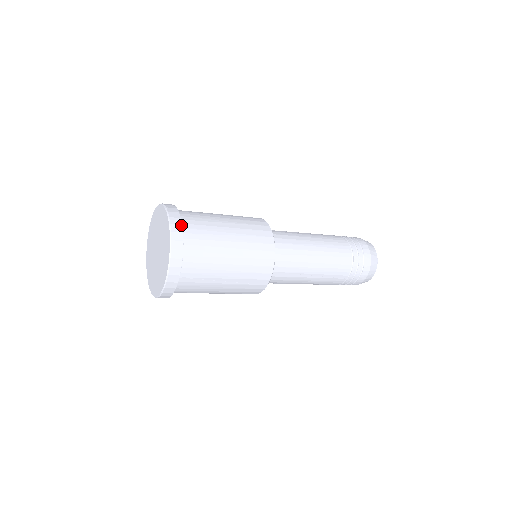
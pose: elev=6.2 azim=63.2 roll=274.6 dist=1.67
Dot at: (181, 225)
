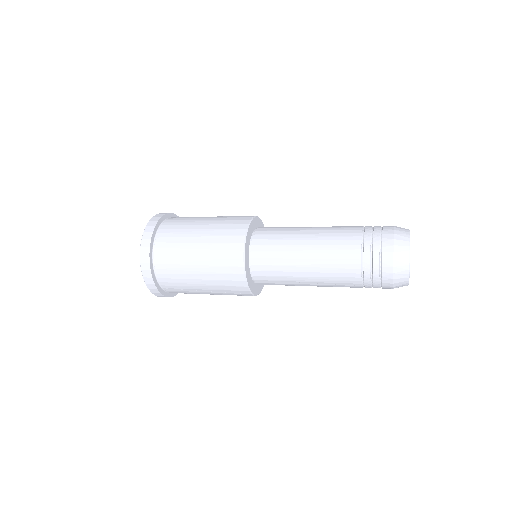
Dot at: (149, 247)
